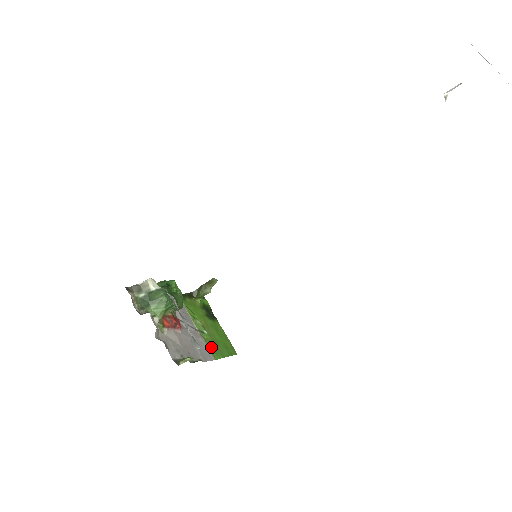
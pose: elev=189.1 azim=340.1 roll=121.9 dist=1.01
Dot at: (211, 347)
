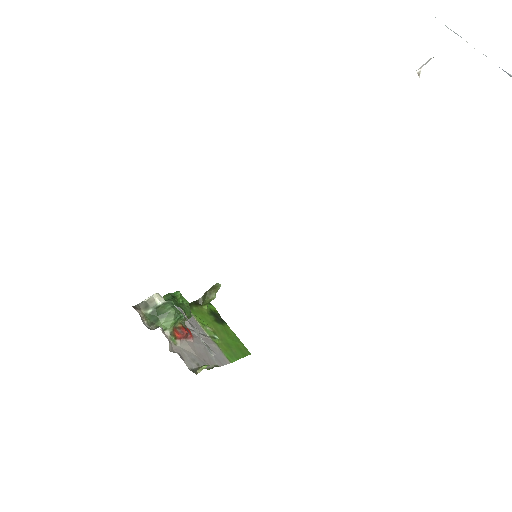
Dot at: (225, 351)
